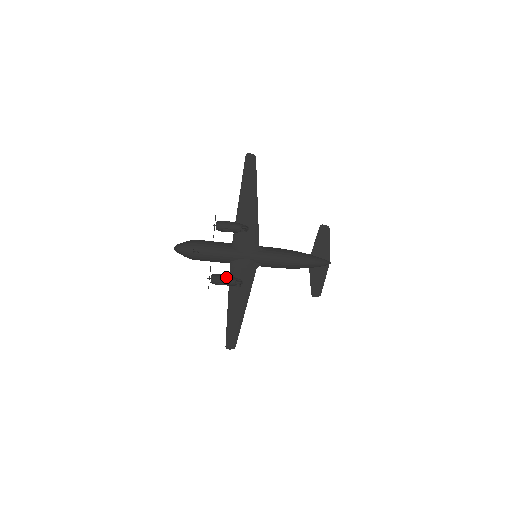
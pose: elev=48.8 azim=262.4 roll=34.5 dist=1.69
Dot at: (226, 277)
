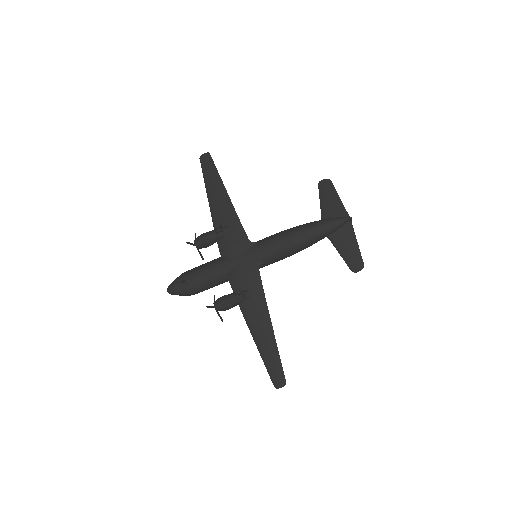
Dot at: (228, 295)
